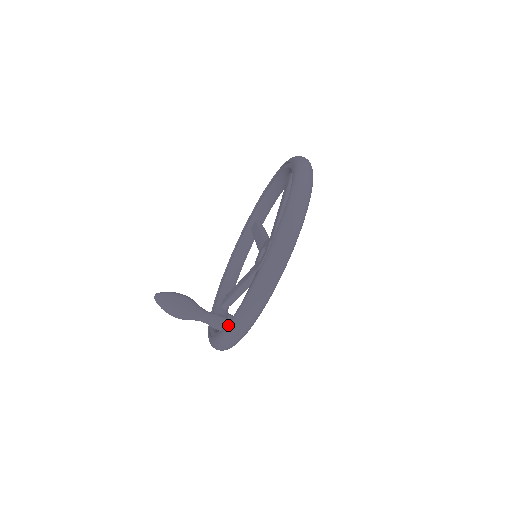
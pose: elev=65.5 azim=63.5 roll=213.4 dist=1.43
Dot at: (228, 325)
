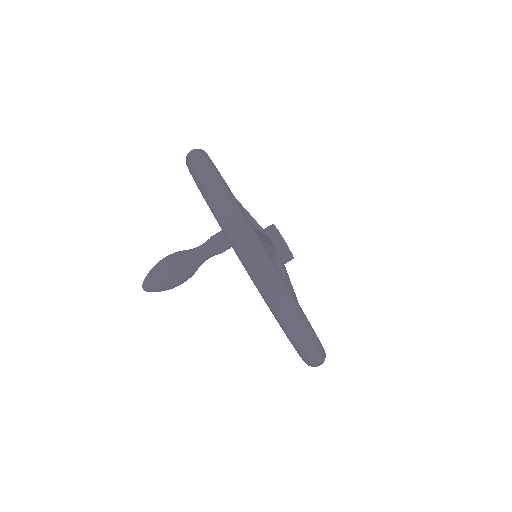
Dot at: occluded
